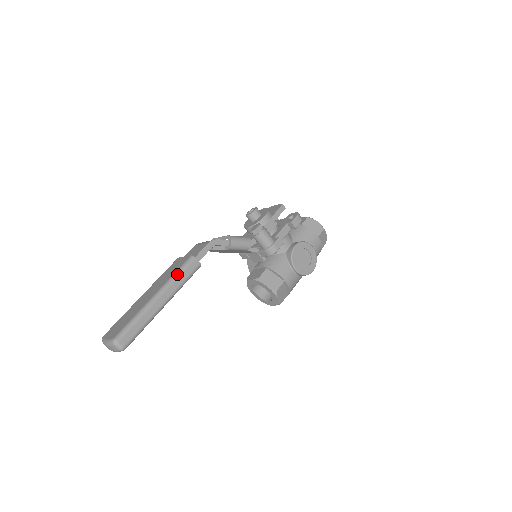
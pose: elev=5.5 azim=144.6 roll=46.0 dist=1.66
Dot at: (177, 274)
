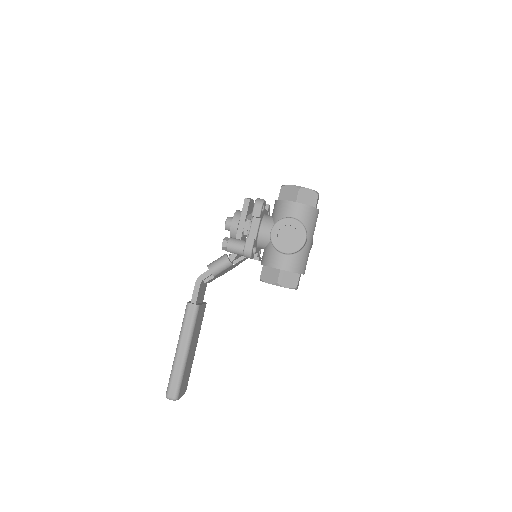
Dot at: (183, 324)
